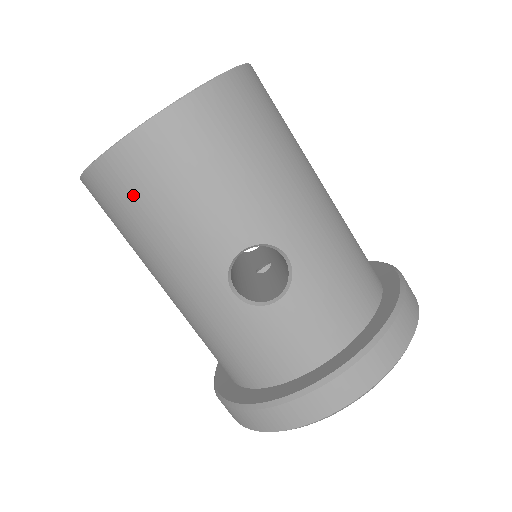
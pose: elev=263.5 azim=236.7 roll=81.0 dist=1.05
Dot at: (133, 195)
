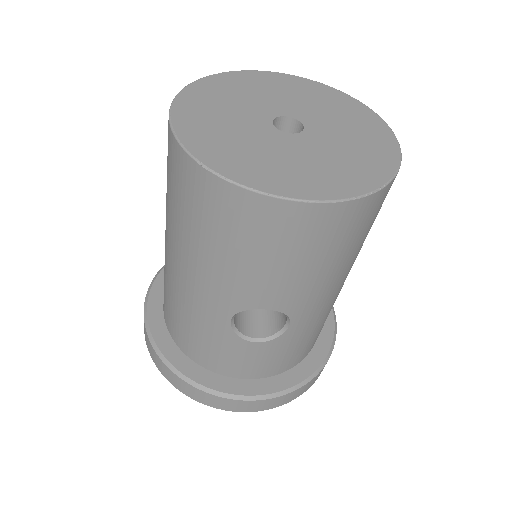
Dot at: (220, 222)
